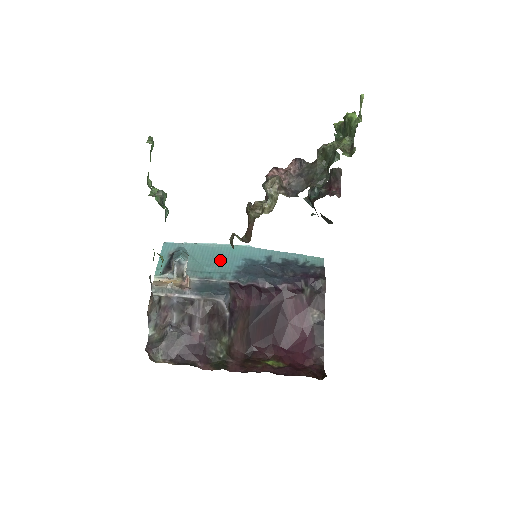
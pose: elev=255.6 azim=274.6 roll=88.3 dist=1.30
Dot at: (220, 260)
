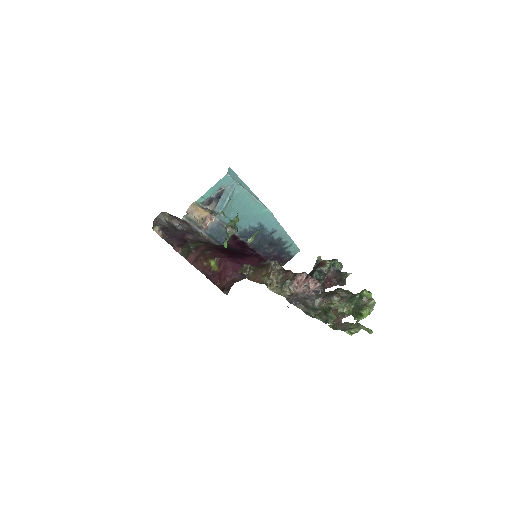
Dot at: (245, 215)
